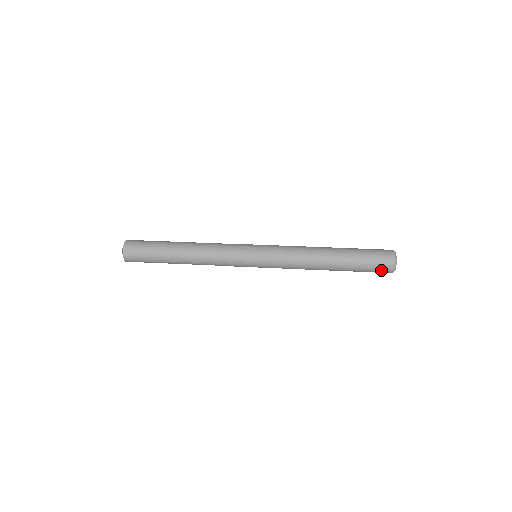
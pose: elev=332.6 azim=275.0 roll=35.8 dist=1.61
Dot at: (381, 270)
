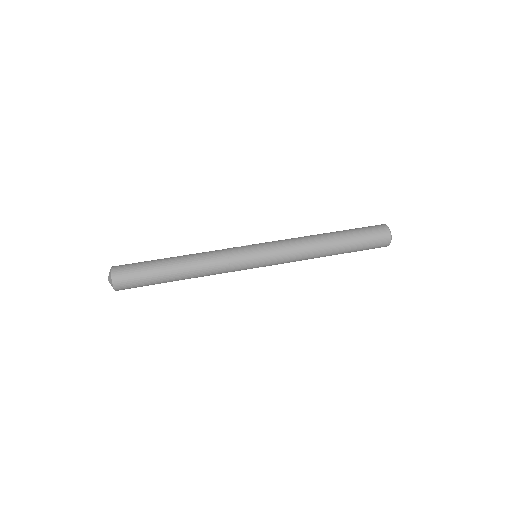
Dot at: (378, 246)
